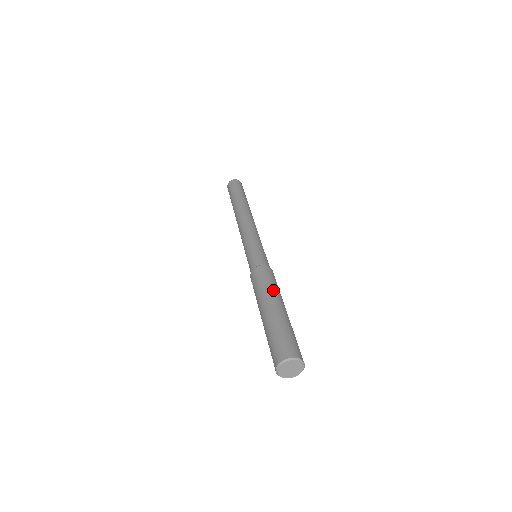
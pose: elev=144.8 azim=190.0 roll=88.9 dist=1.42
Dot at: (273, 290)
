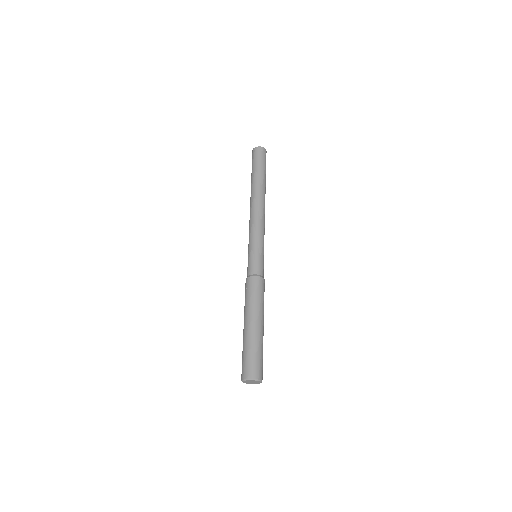
Dot at: (262, 308)
